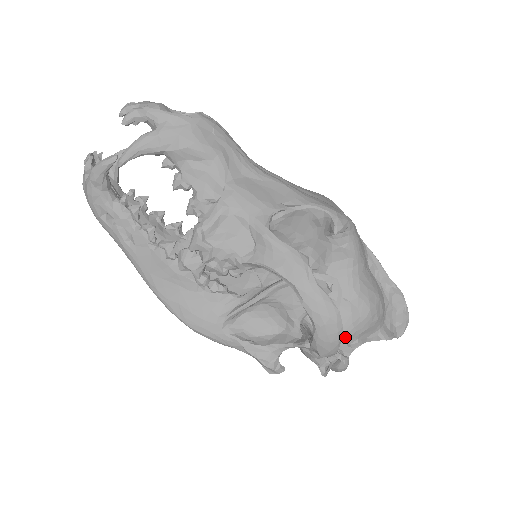
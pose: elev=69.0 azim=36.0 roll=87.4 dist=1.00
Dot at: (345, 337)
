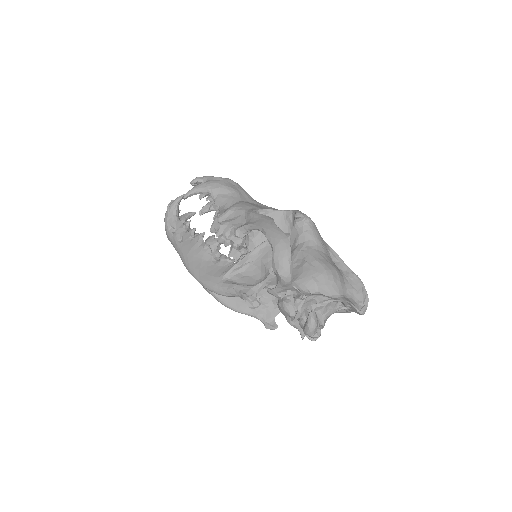
Dot at: (306, 285)
